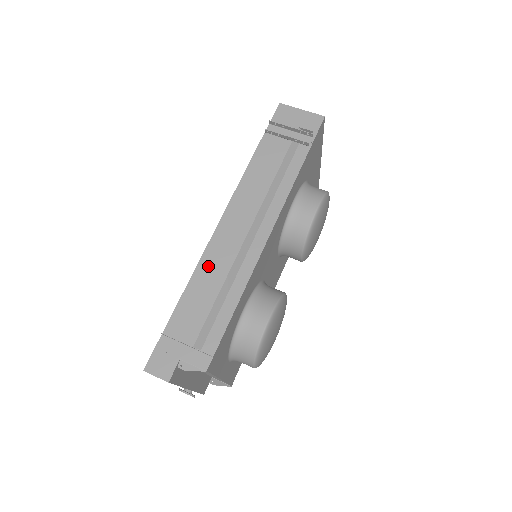
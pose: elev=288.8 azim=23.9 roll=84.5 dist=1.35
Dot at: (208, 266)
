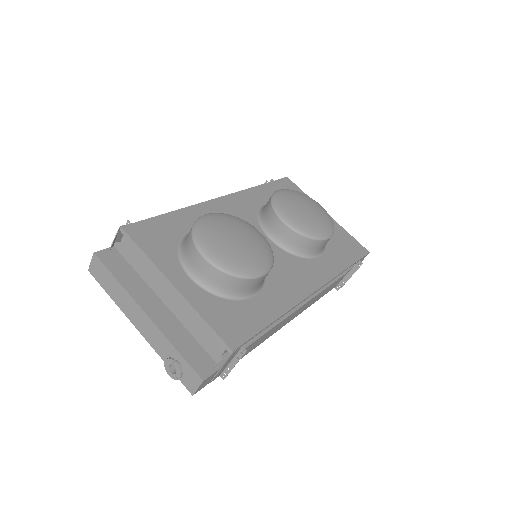
Dot at: occluded
